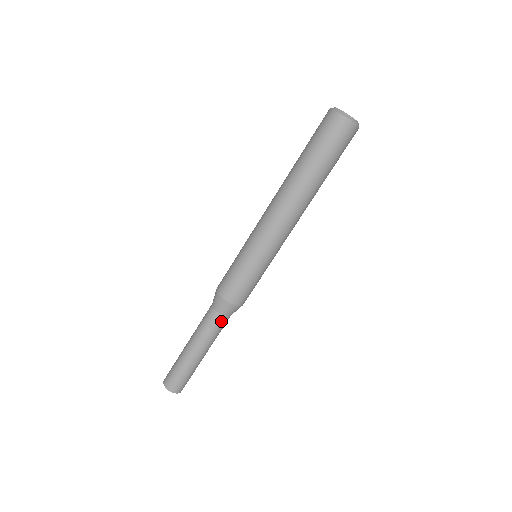
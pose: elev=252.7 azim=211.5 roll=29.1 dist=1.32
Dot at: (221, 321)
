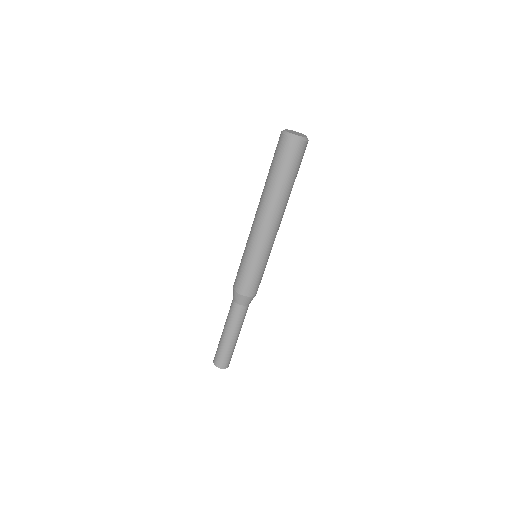
Dot at: (240, 310)
